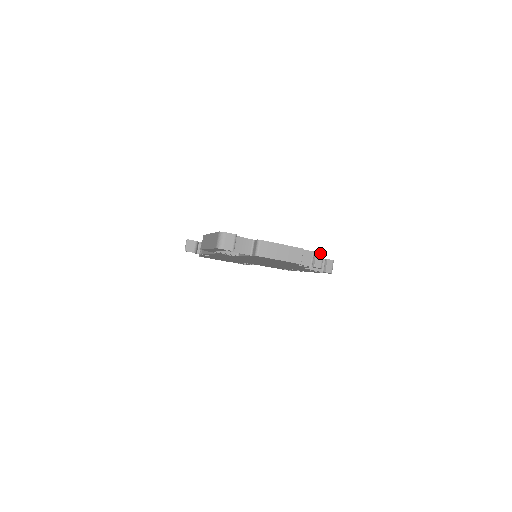
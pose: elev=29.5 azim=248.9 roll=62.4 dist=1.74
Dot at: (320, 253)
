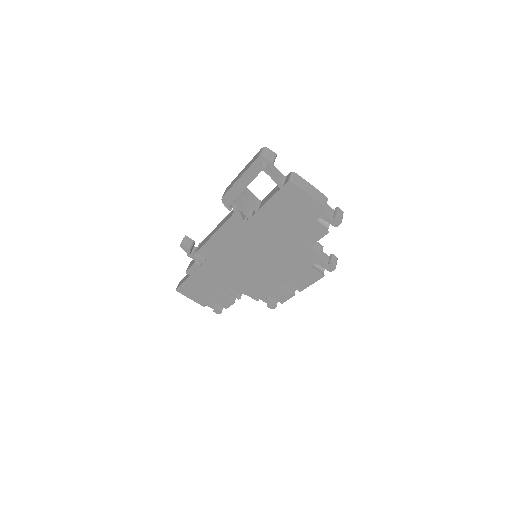
Dot at: (341, 210)
